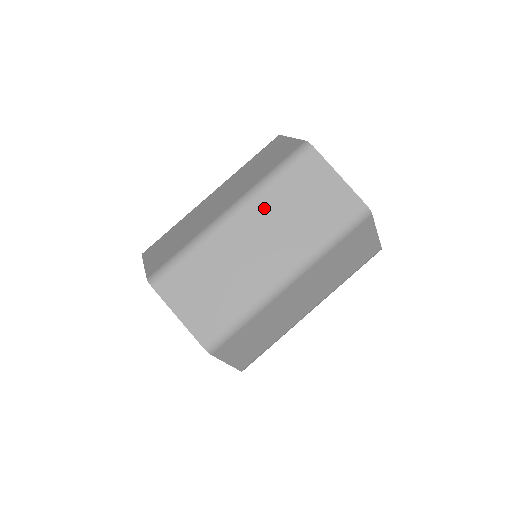
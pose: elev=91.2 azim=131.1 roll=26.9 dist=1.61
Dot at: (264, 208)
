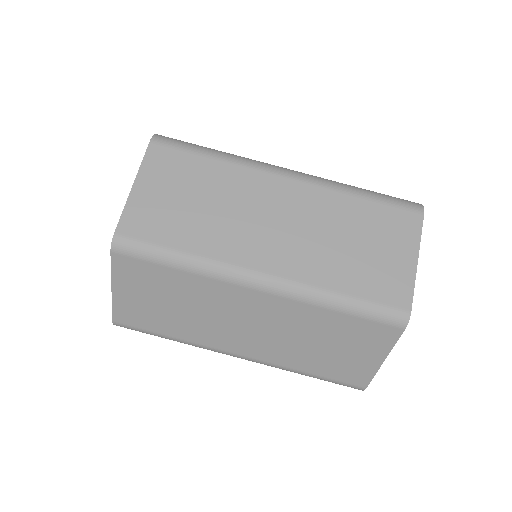
Dot at: (321, 203)
